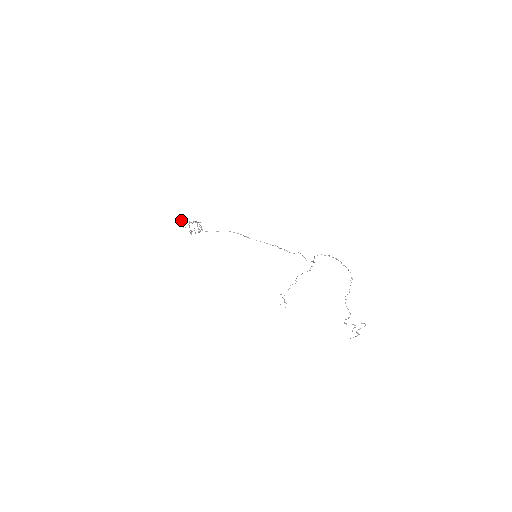
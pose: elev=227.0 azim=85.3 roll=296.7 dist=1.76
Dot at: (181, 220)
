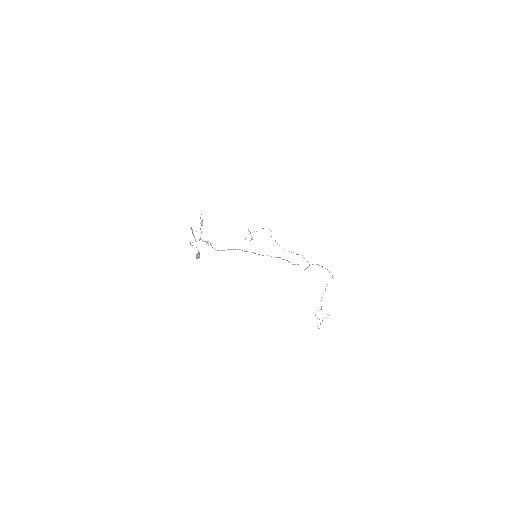
Dot at: (199, 256)
